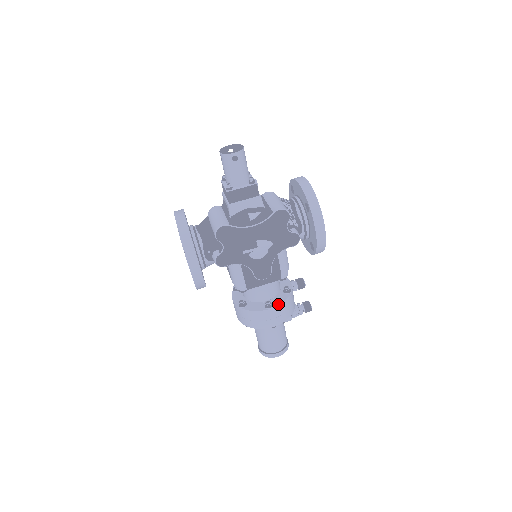
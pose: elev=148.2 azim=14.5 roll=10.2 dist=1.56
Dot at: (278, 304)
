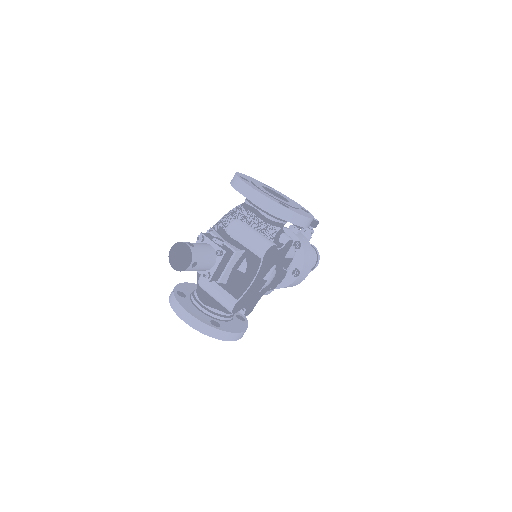
Dot at: (302, 266)
